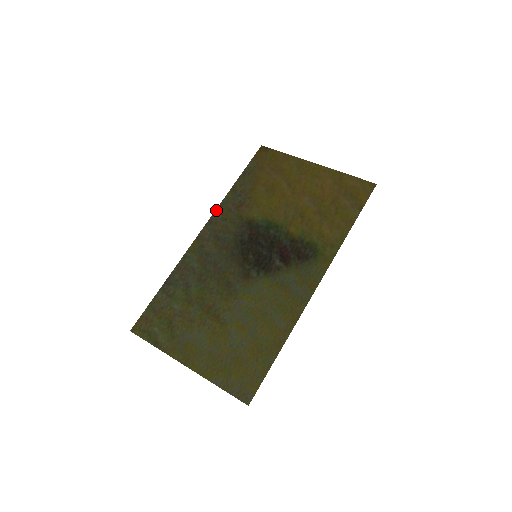
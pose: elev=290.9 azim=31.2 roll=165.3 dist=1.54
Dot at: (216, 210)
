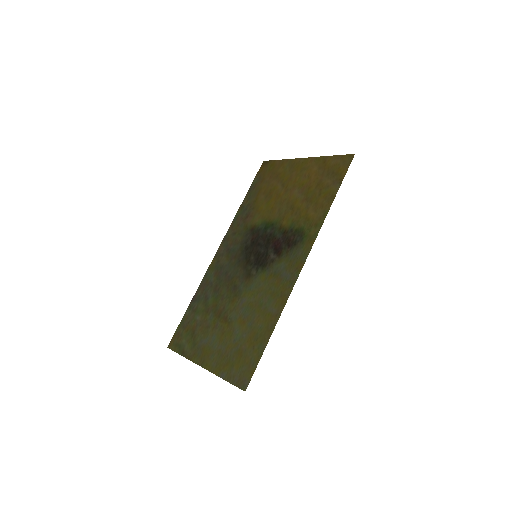
Dot at: (229, 228)
